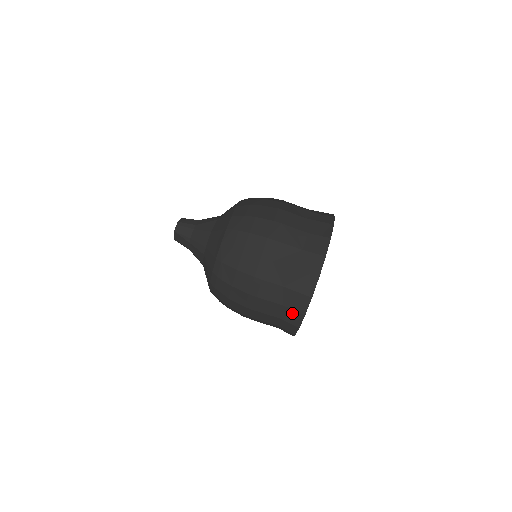
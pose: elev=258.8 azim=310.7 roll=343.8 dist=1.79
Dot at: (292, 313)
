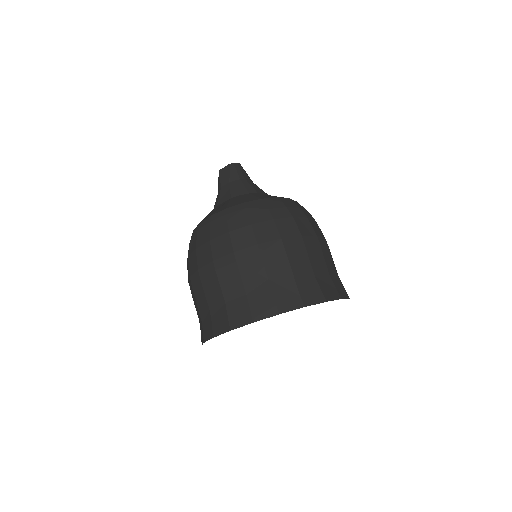
Dot at: (244, 309)
